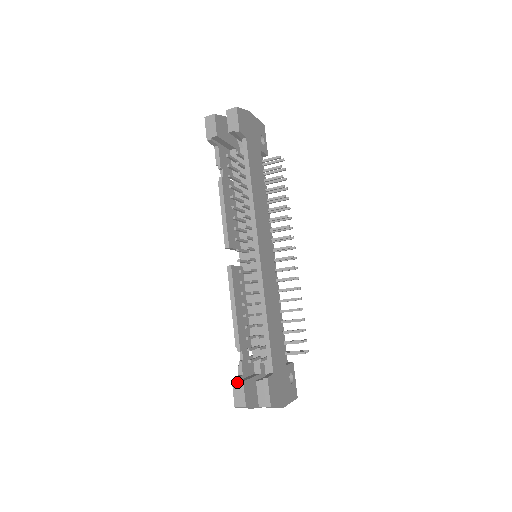
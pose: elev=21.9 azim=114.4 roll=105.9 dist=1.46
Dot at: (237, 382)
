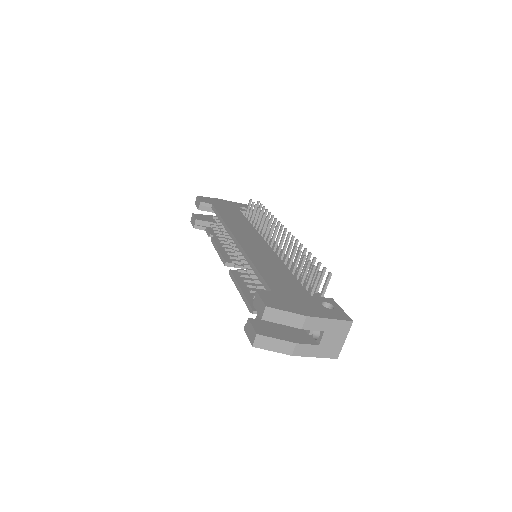
Dot at: (246, 325)
